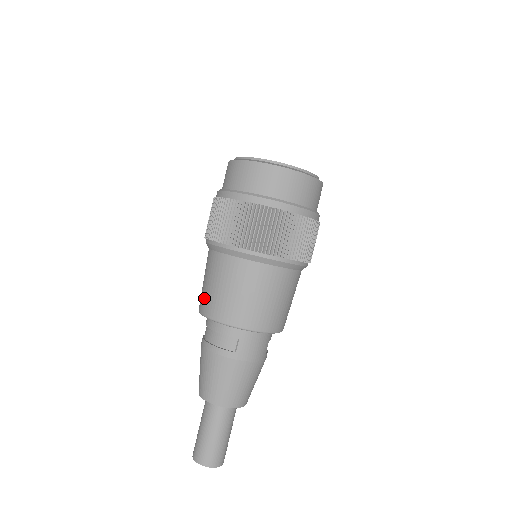
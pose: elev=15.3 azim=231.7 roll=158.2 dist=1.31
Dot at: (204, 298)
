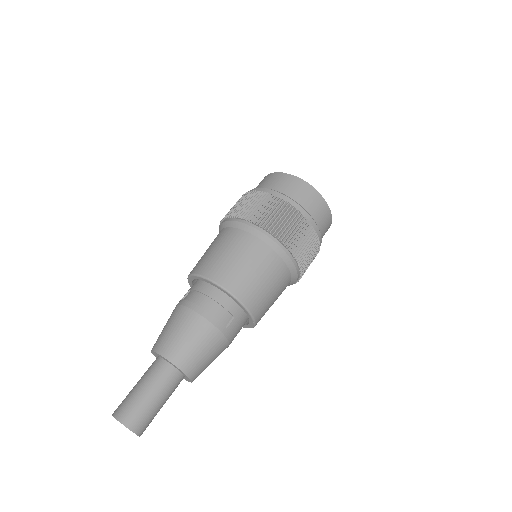
Dot at: (220, 267)
